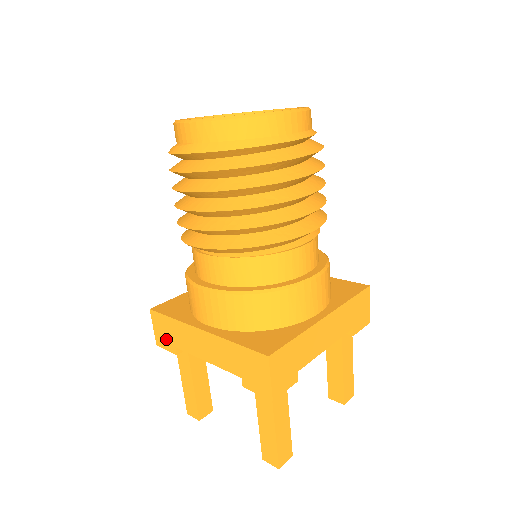
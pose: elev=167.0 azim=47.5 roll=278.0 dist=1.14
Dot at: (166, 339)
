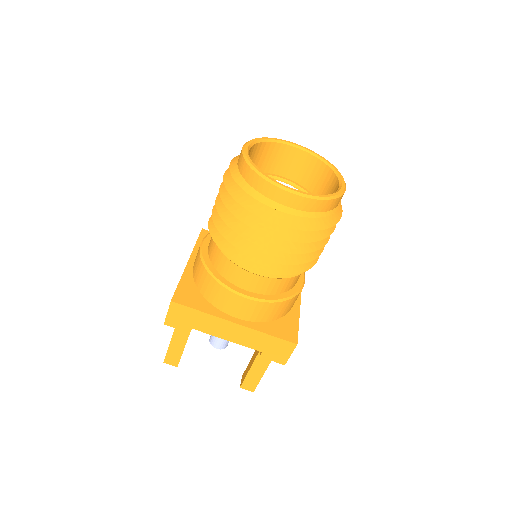
Dot at: occluded
